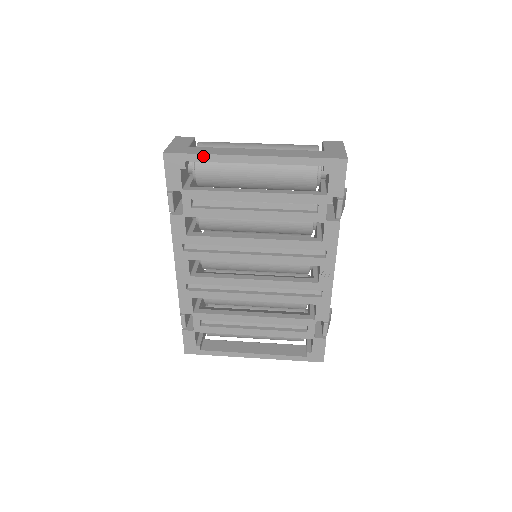
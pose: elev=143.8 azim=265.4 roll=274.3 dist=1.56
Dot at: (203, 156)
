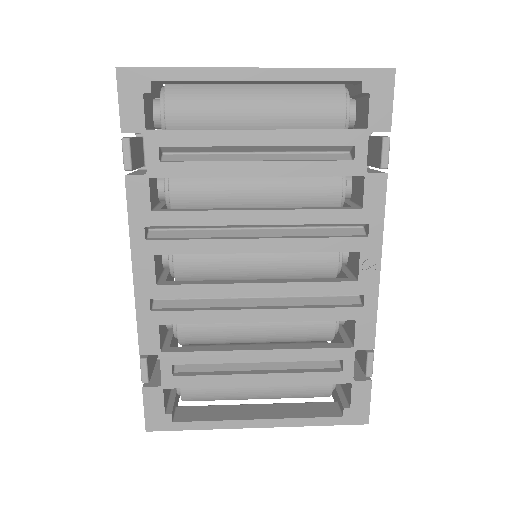
Dot at: (179, 71)
